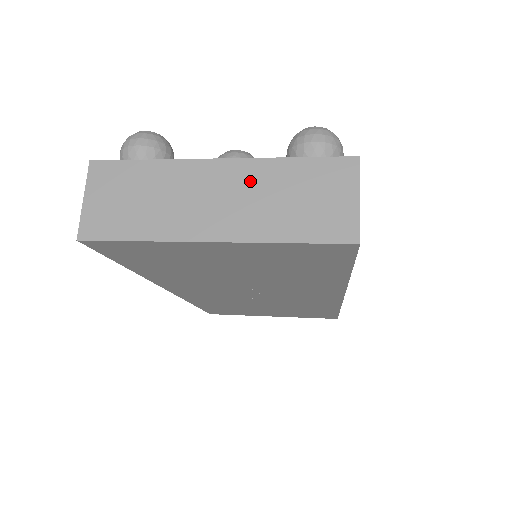
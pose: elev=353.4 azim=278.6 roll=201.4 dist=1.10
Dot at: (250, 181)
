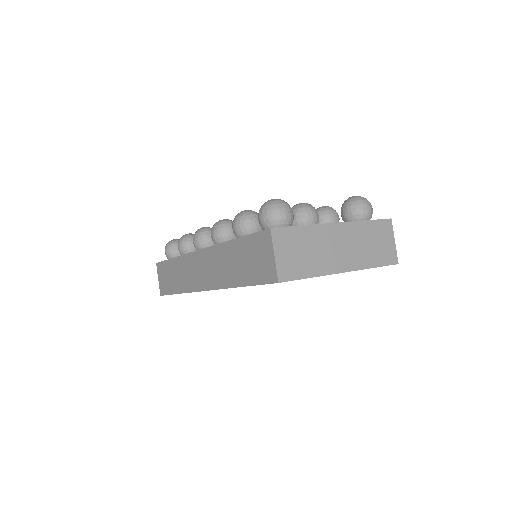
Dot at: (353, 235)
